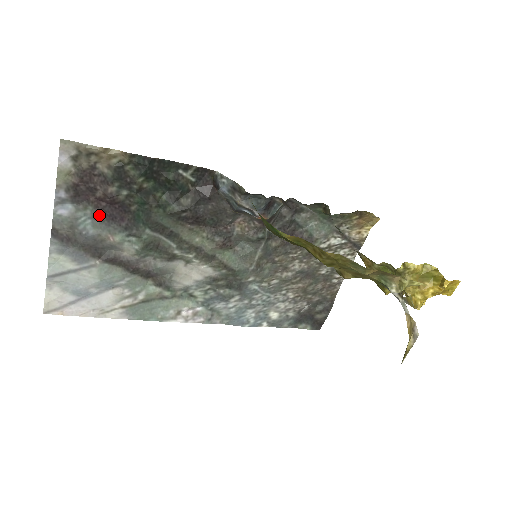
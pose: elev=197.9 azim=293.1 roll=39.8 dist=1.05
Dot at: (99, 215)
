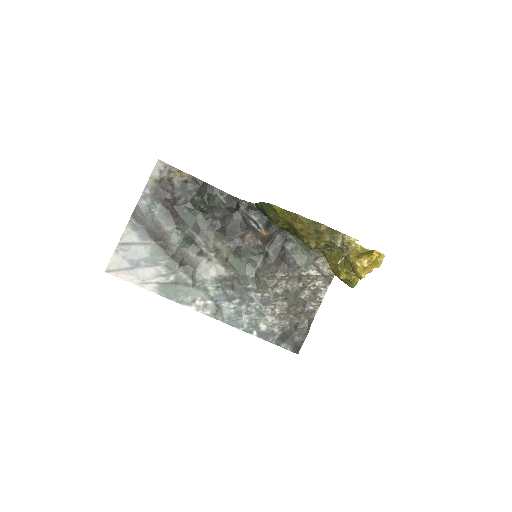
Dot at: (164, 210)
